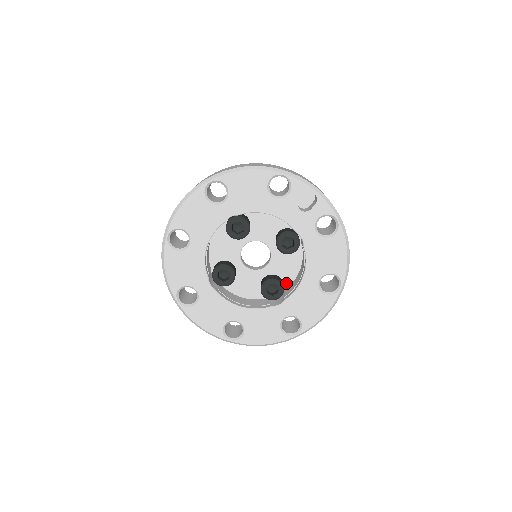
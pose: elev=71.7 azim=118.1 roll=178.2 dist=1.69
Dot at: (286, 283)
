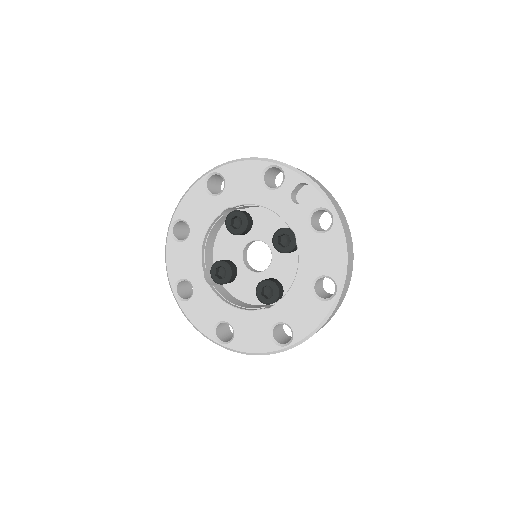
Dot at: (286, 289)
